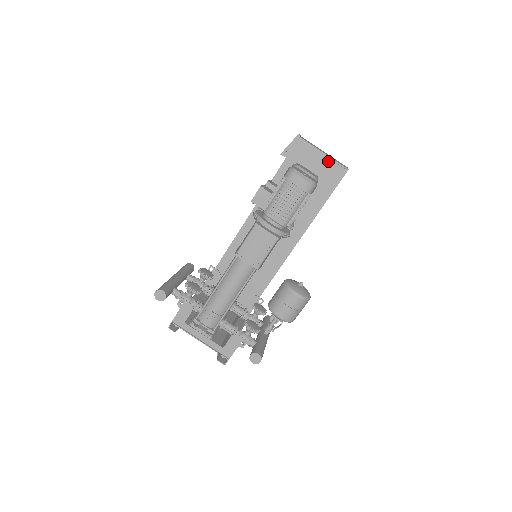
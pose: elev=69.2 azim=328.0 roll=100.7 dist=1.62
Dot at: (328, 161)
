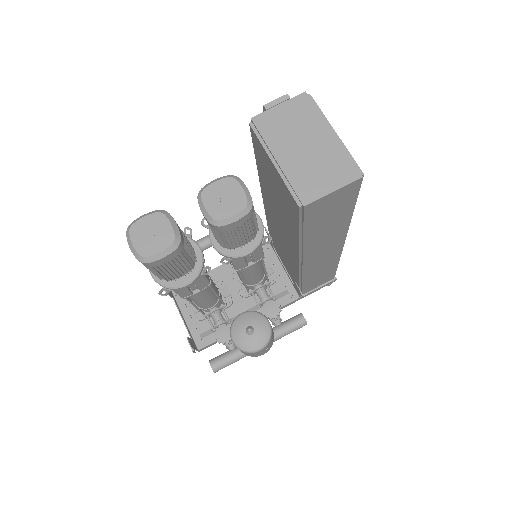
Dot at: (280, 178)
